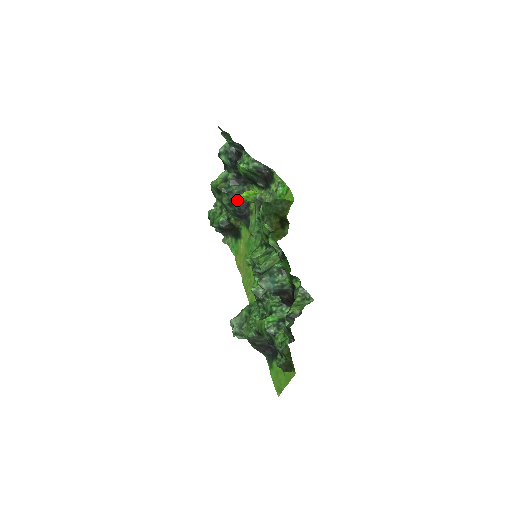
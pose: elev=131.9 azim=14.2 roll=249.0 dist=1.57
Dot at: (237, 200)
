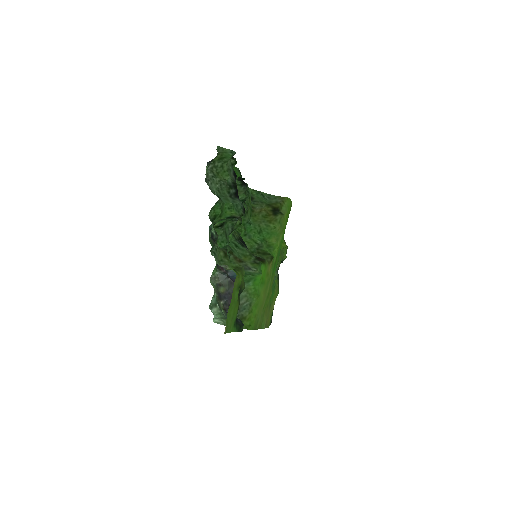
Dot at: occluded
